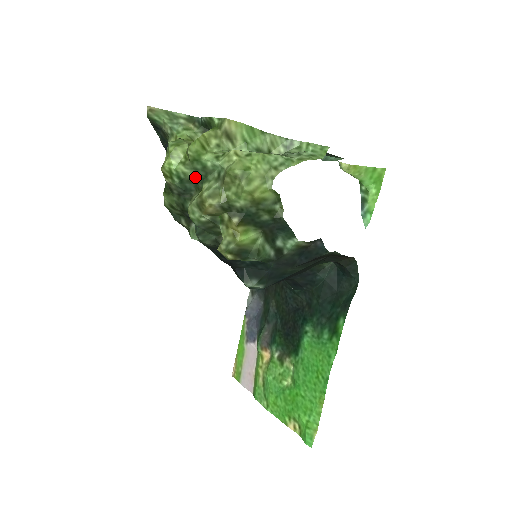
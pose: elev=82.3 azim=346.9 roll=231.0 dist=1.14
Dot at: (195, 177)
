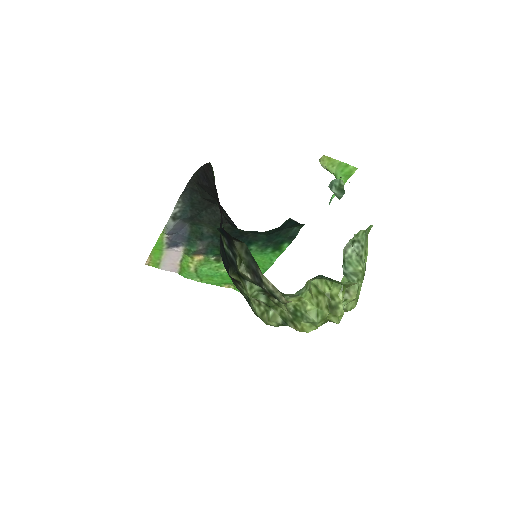
Dot at: occluded
